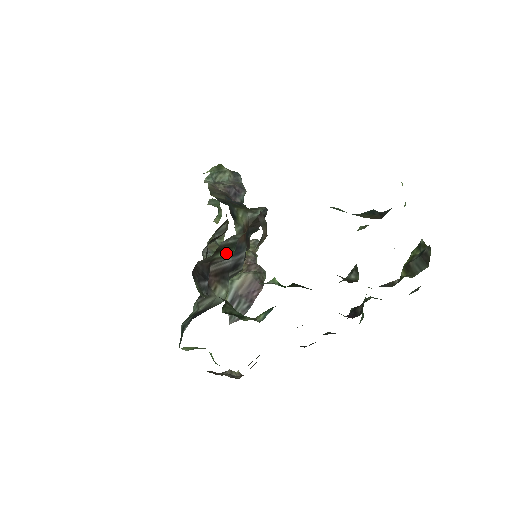
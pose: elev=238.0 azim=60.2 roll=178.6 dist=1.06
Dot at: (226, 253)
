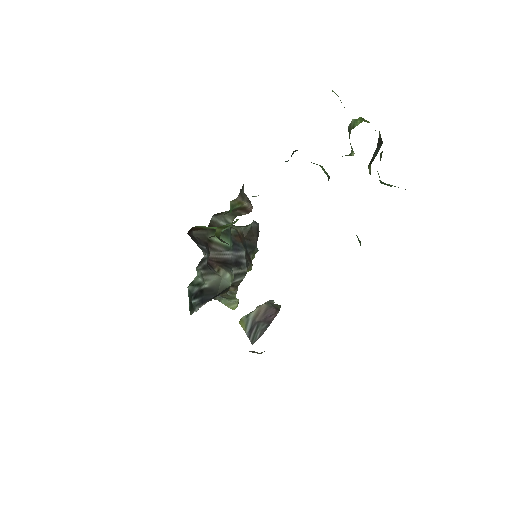
Dot at: occluded
